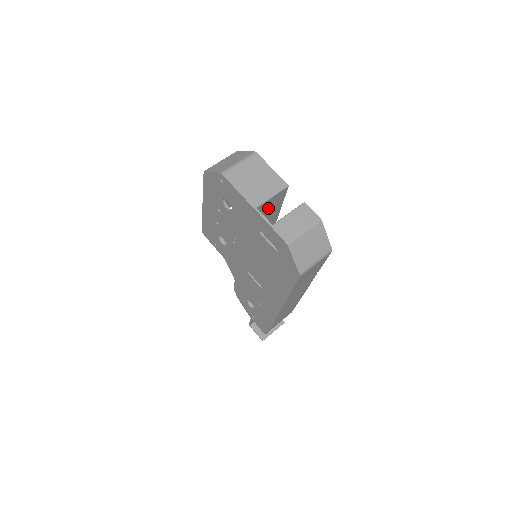
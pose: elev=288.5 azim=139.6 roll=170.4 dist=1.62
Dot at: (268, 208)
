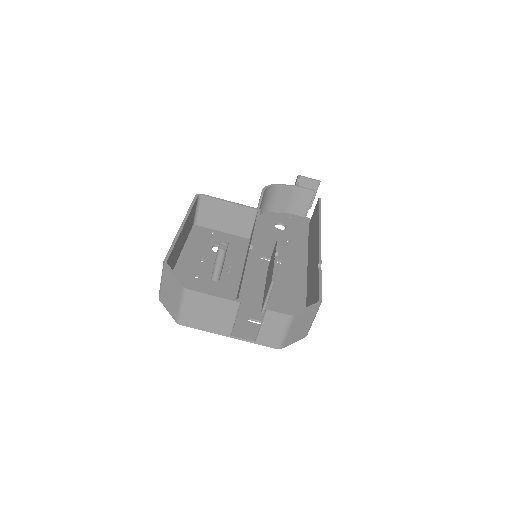
Dot at: occluded
